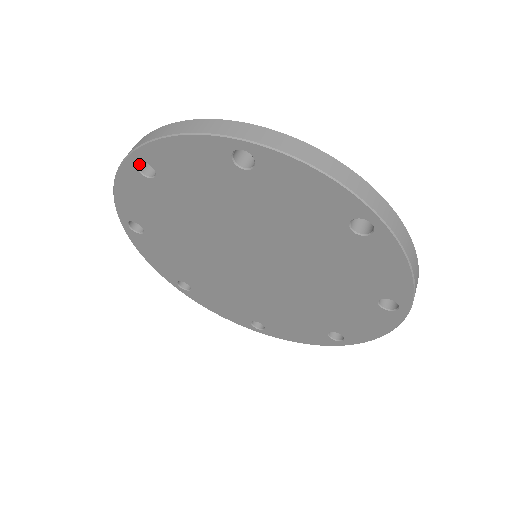
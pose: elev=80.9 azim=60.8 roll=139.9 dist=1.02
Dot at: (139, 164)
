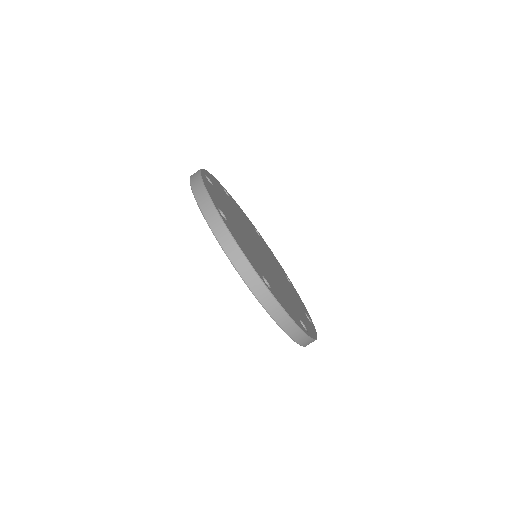
Dot at: occluded
